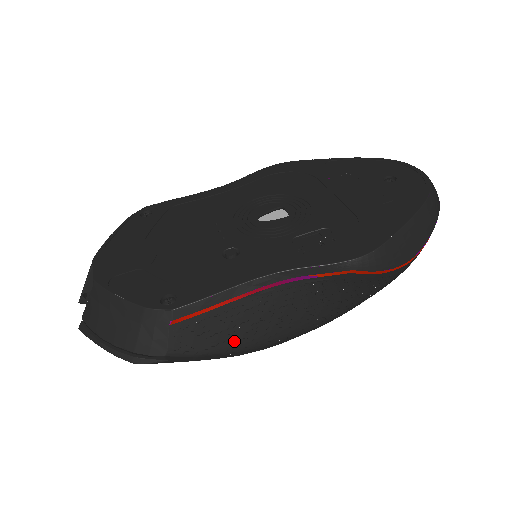
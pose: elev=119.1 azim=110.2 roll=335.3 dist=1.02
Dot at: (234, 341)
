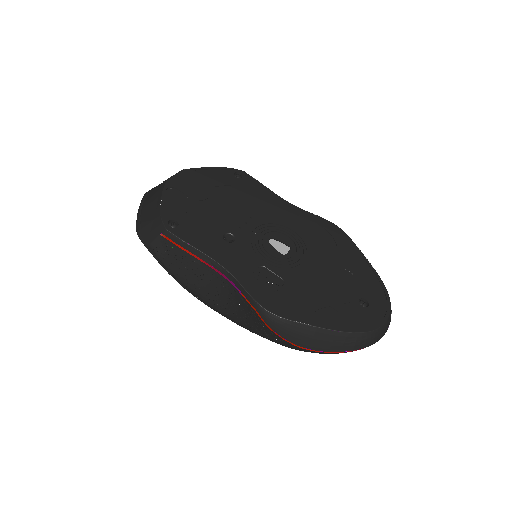
Dot at: (182, 276)
